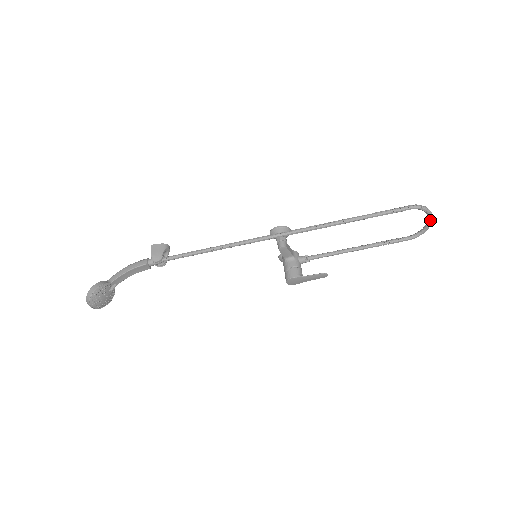
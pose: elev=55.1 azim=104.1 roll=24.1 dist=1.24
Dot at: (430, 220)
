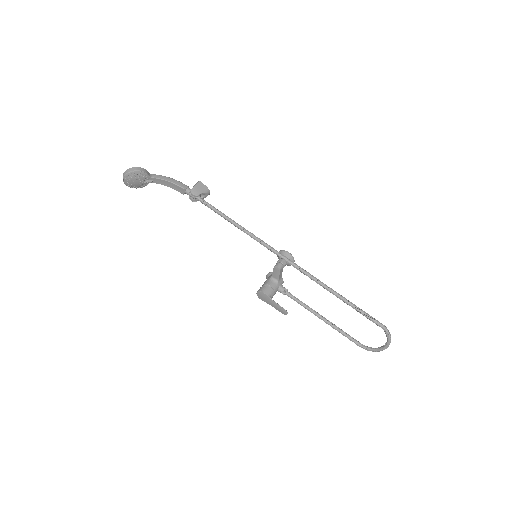
Dot at: (385, 347)
